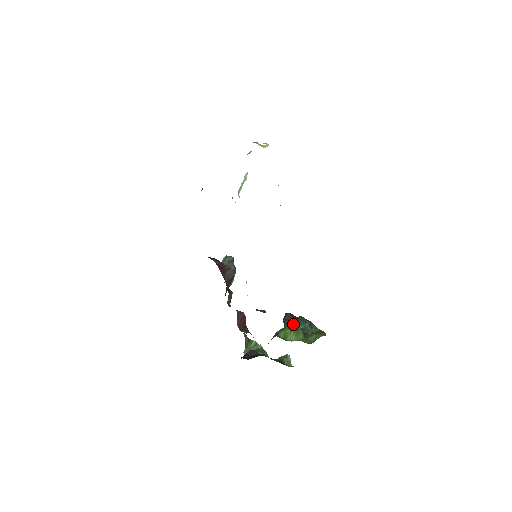
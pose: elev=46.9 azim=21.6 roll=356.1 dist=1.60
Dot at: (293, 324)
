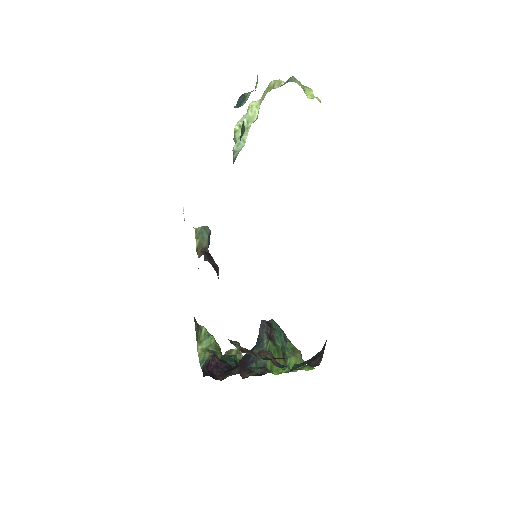
Dot at: (275, 343)
